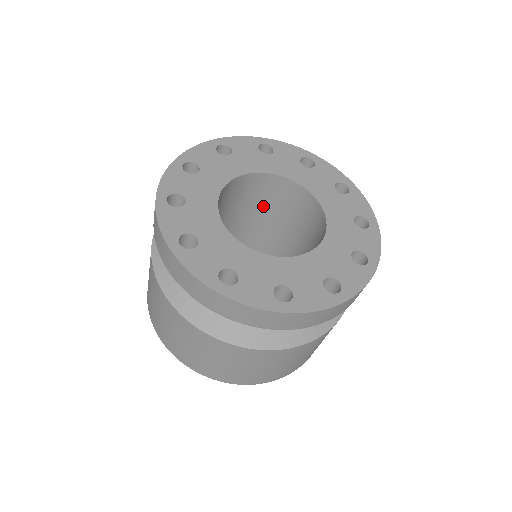
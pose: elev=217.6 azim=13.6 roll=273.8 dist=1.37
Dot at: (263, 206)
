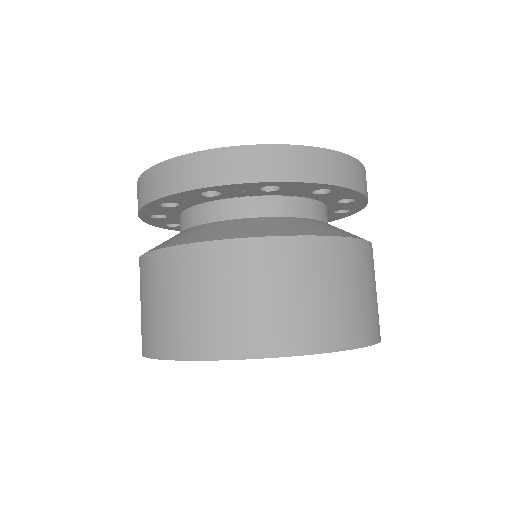
Dot at: occluded
